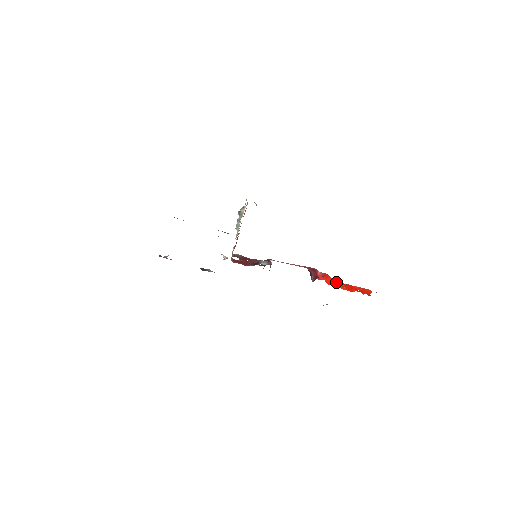
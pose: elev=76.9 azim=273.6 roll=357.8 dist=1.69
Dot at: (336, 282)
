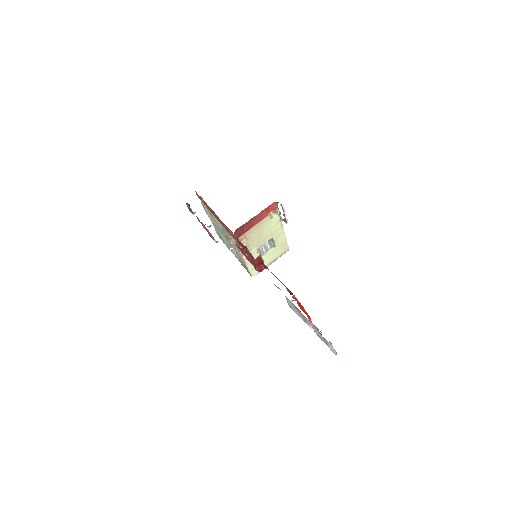
Dot at: (307, 314)
